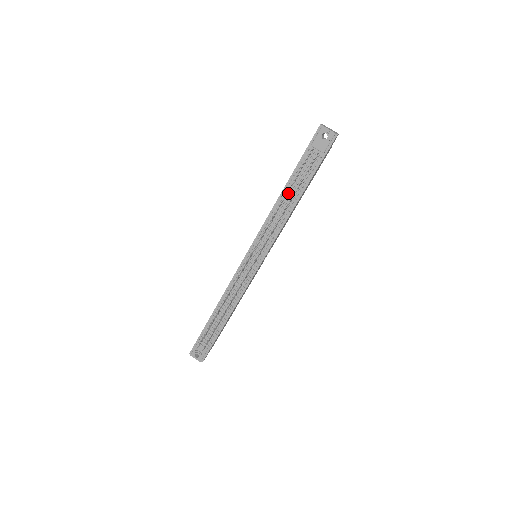
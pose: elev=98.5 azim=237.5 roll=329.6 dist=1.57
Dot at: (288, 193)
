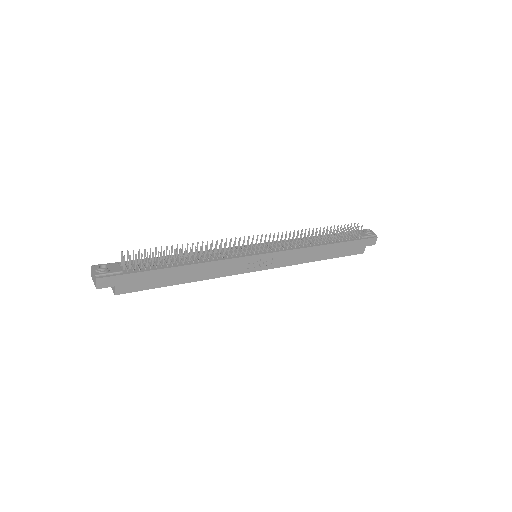
Dot at: (320, 238)
